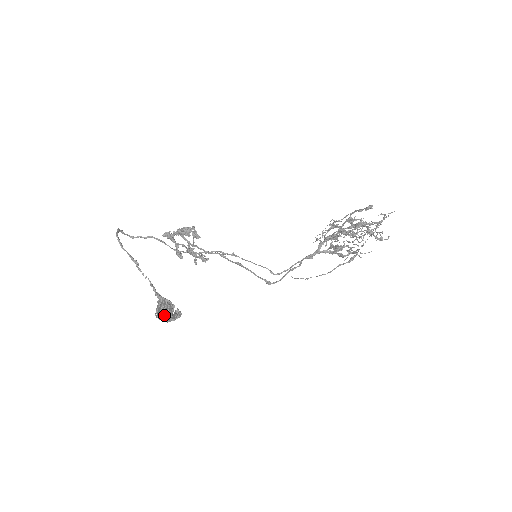
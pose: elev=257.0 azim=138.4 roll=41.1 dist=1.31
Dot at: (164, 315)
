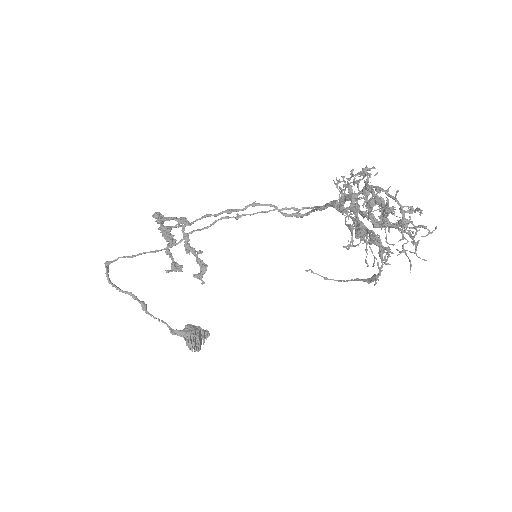
Dot at: (193, 348)
